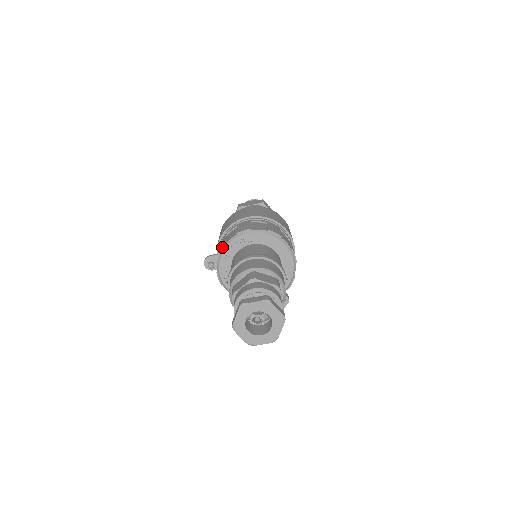
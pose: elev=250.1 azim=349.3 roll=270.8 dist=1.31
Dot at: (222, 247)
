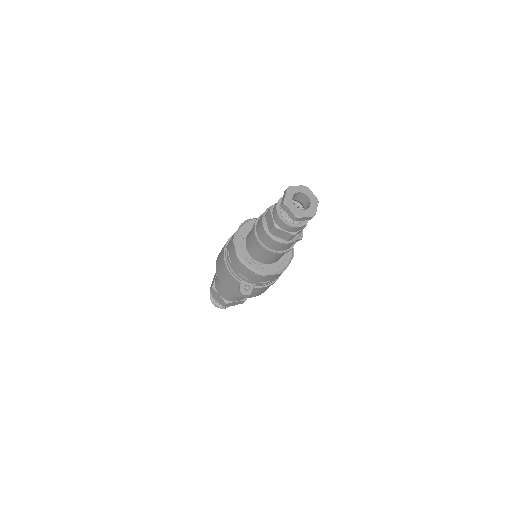
Dot at: (238, 258)
